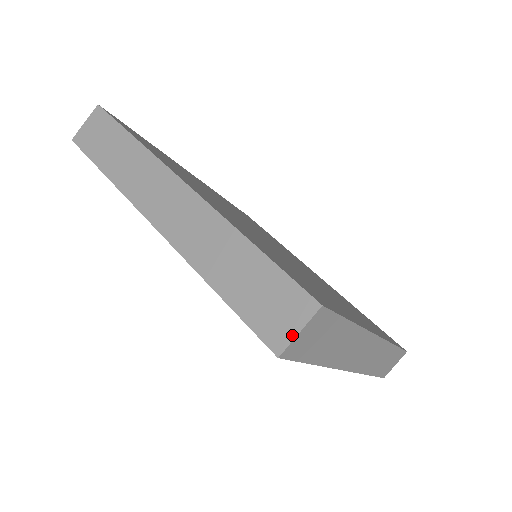
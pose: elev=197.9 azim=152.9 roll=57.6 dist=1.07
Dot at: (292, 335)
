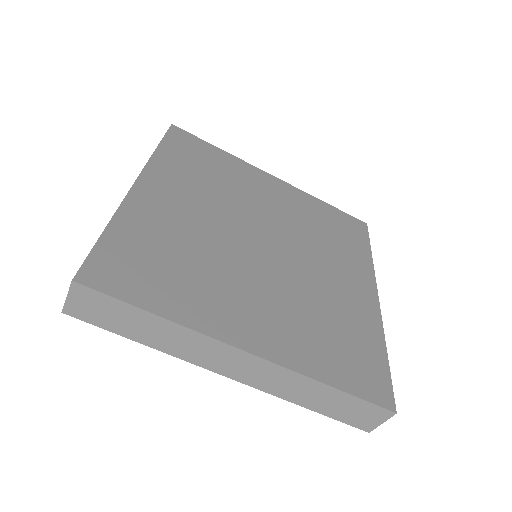
Dot at: (66, 298)
